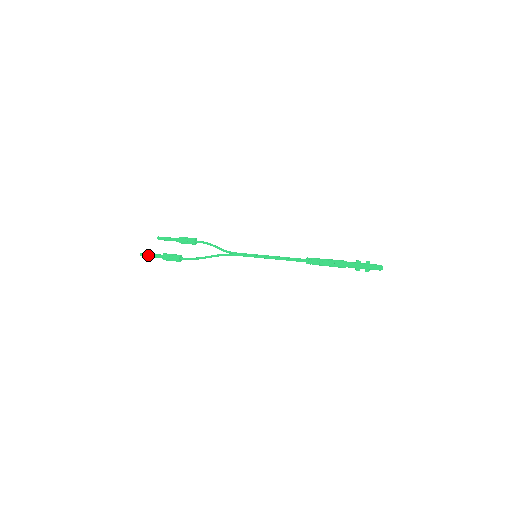
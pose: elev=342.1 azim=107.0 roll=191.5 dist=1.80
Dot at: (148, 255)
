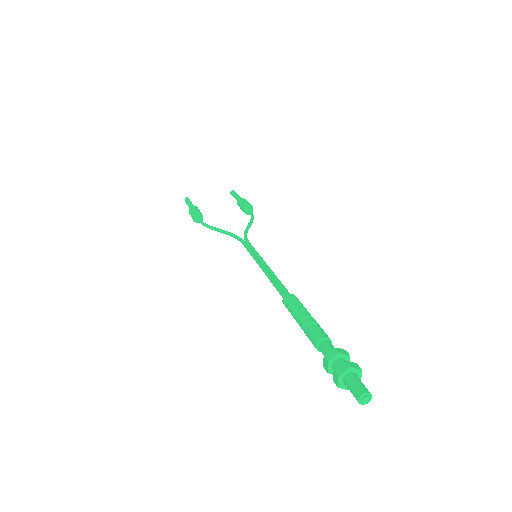
Dot at: (187, 202)
